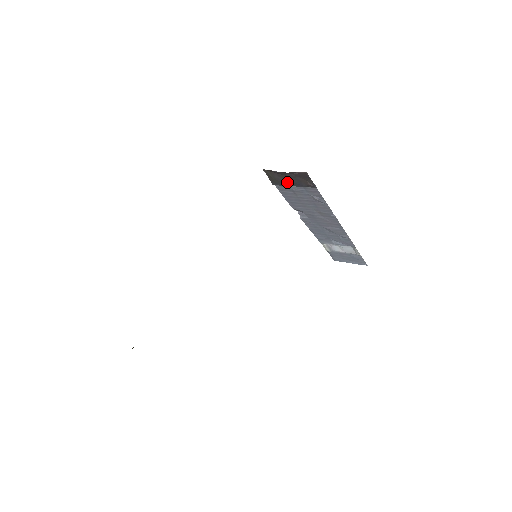
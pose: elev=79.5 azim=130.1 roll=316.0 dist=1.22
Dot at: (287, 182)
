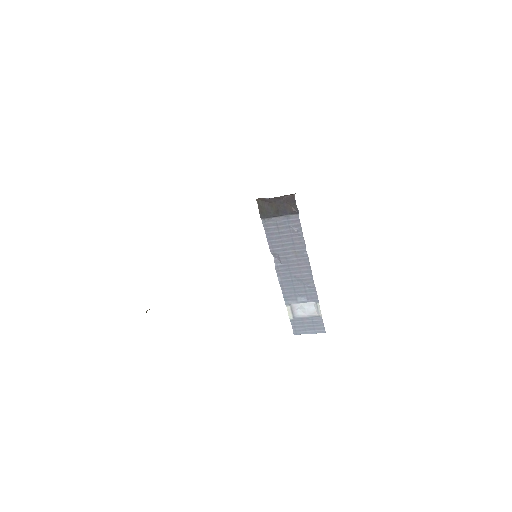
Dot at: (274, 211)
